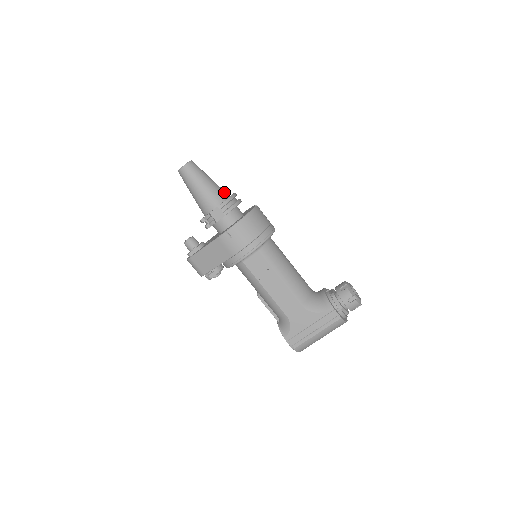
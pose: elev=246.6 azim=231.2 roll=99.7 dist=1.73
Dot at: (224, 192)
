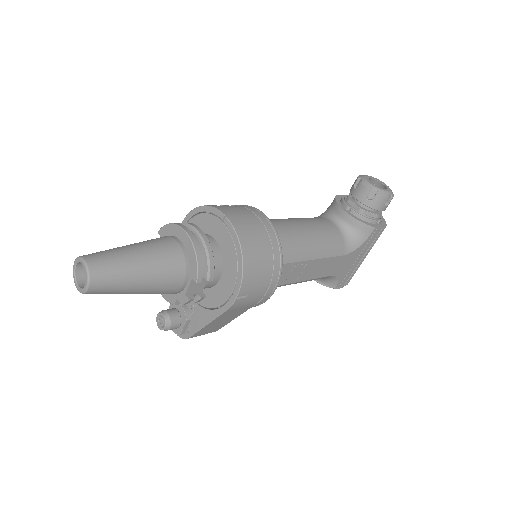
Dot at: (171, 246)
